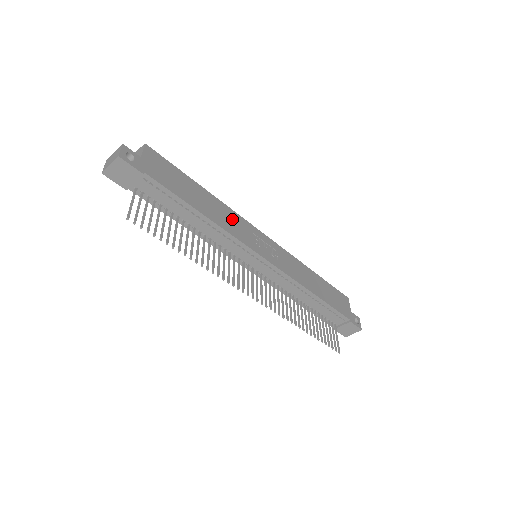
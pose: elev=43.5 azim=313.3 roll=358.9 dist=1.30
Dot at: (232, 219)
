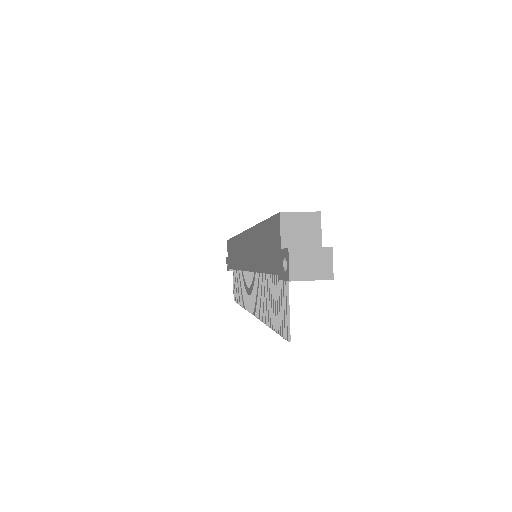
Dot at: occluded
